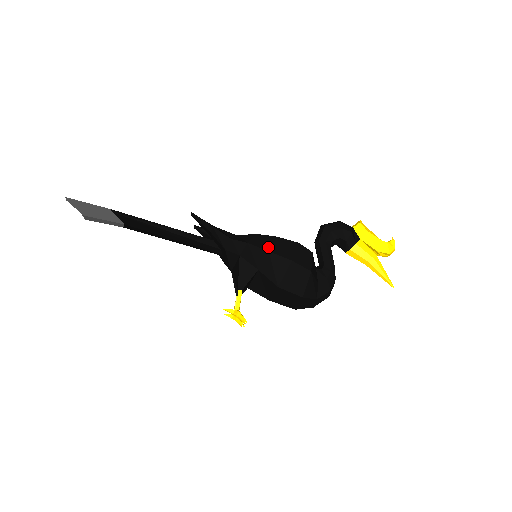
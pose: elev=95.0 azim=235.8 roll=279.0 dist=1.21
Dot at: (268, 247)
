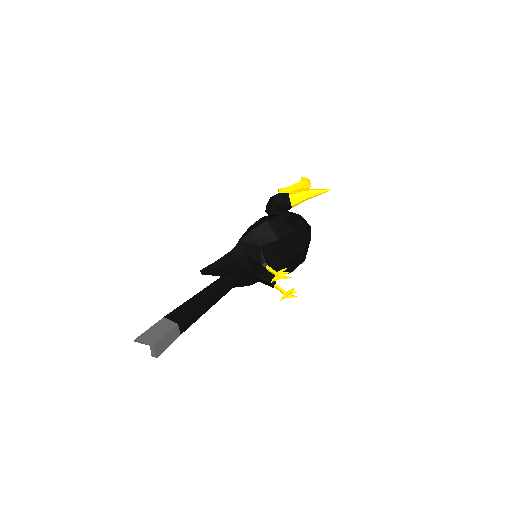
Dot at: (250, 231)
